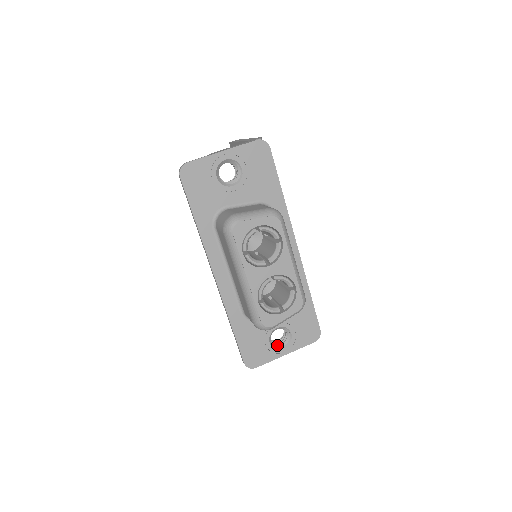
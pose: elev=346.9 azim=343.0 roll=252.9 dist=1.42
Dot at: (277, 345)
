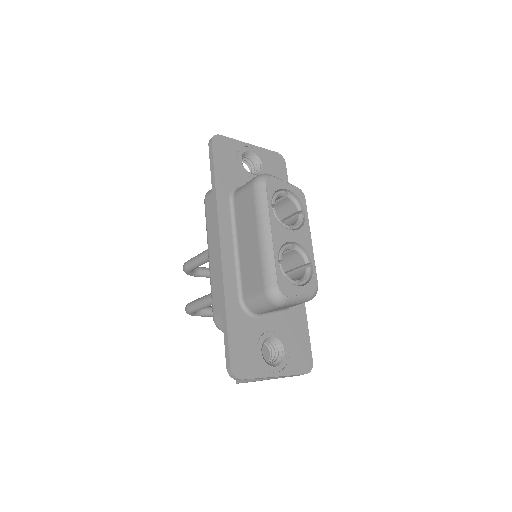
Dot at: (267, 362)
